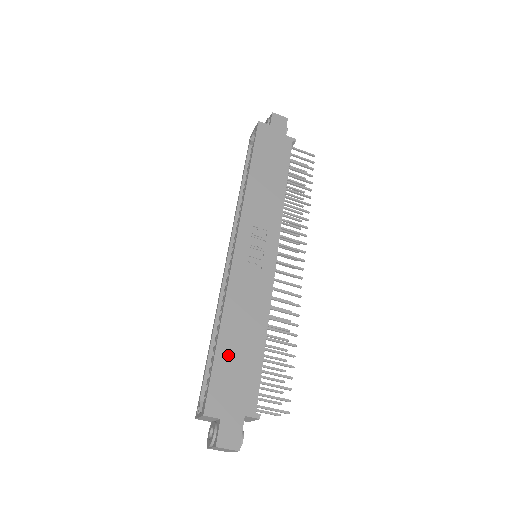
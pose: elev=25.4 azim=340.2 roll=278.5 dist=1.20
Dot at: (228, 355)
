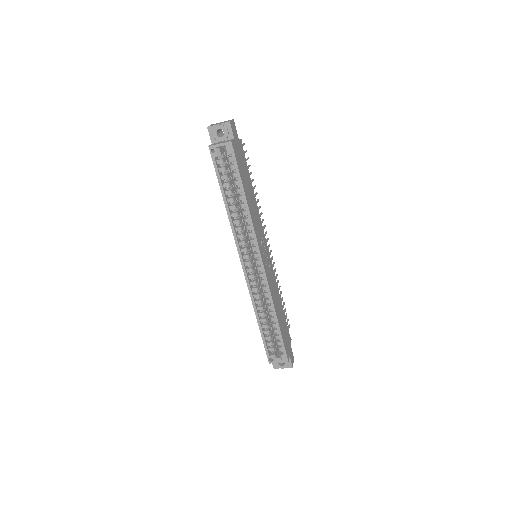
Dot at: (282, 327)
